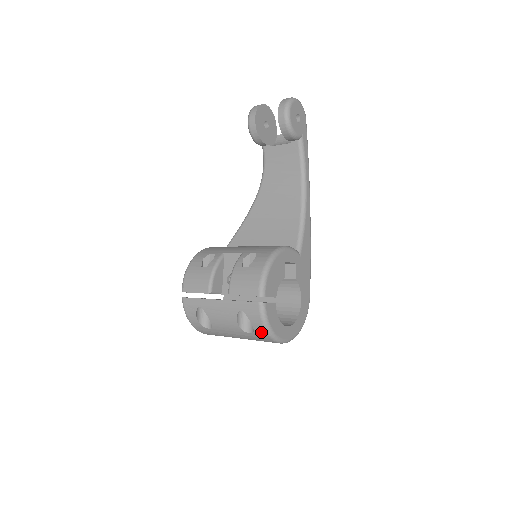
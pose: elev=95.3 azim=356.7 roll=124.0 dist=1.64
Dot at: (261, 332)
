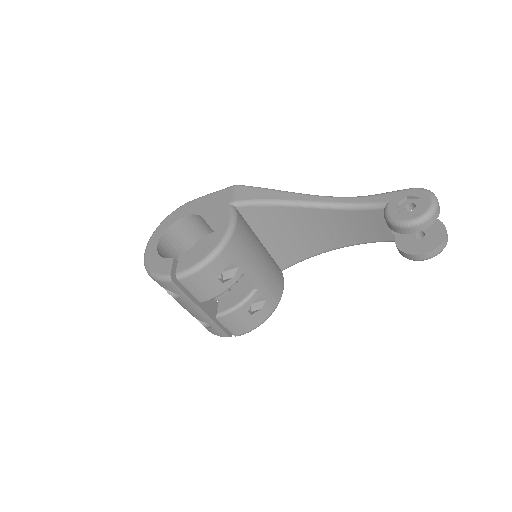
Dot at: occluded
